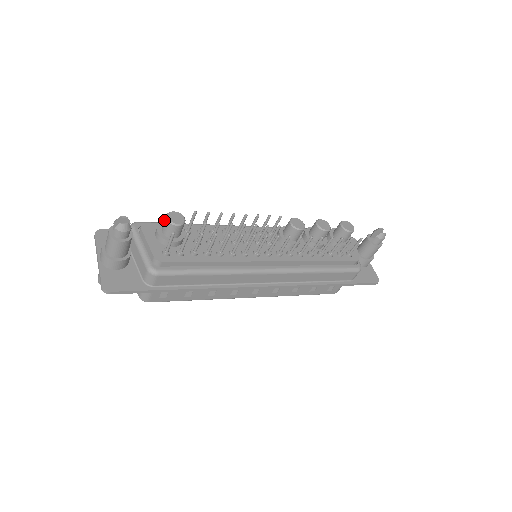
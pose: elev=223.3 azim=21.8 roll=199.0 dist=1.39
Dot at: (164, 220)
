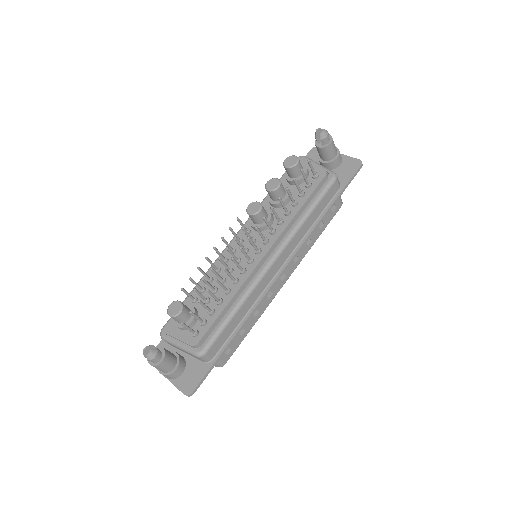
Dot at: occluded
